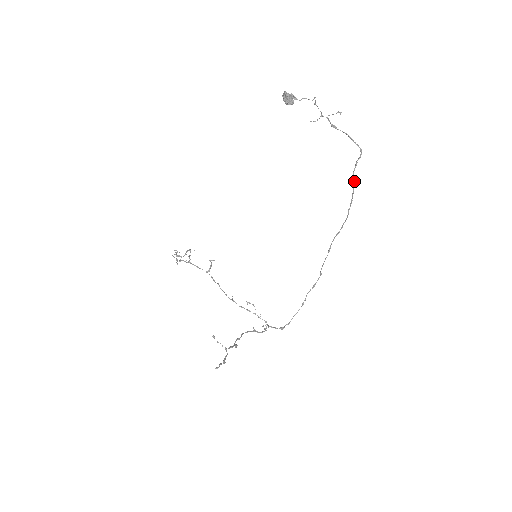
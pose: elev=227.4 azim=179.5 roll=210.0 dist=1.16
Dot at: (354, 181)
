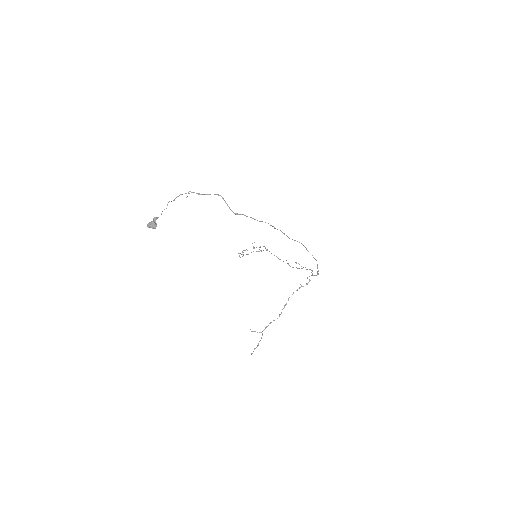
Dot at: occluded
